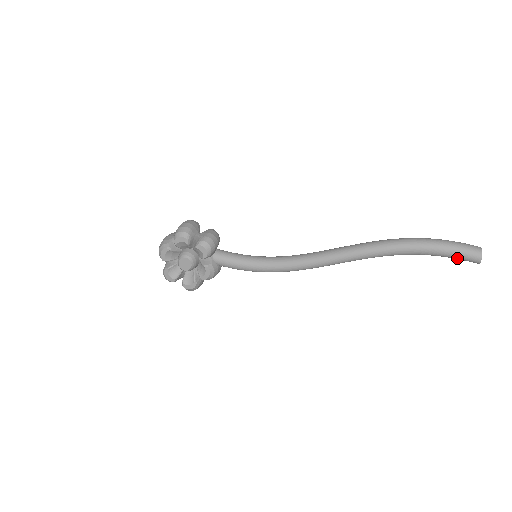
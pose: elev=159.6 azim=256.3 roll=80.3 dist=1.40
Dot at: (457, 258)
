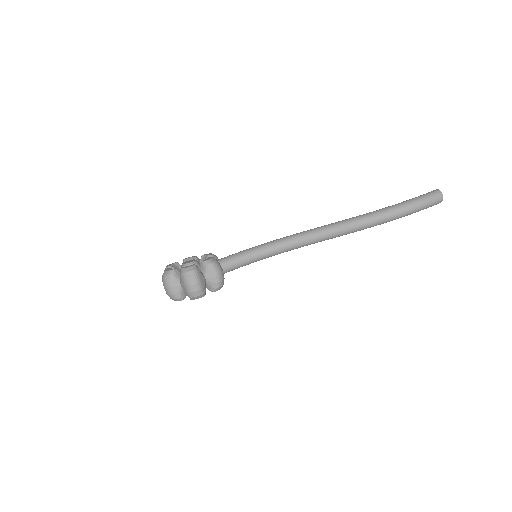
Dot at: occluded
